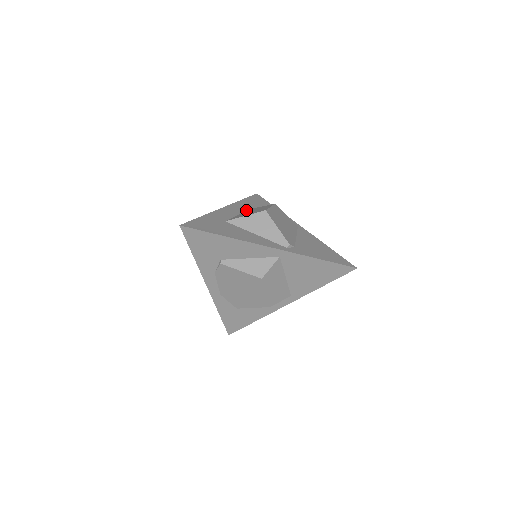
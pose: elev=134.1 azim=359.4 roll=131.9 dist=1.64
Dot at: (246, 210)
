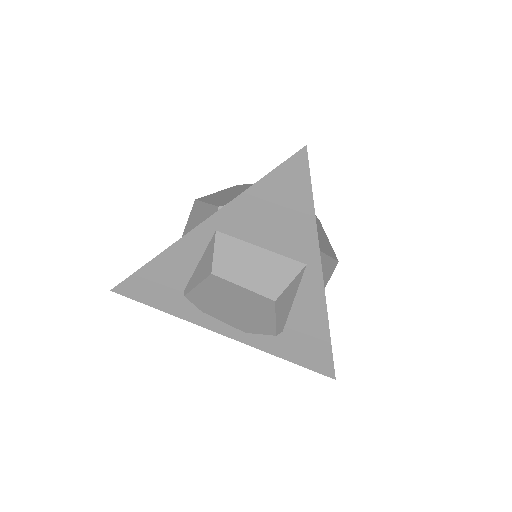
Dot at: occluded
